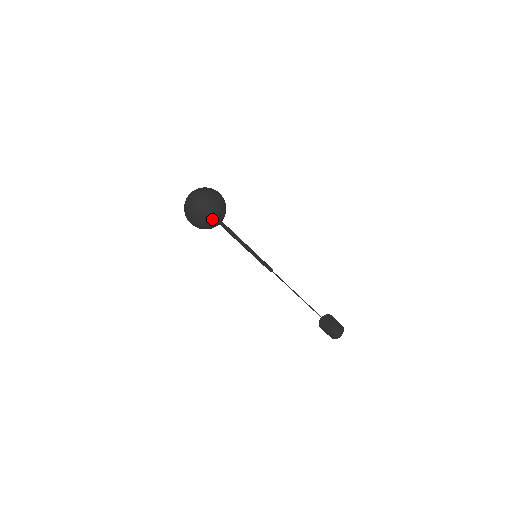
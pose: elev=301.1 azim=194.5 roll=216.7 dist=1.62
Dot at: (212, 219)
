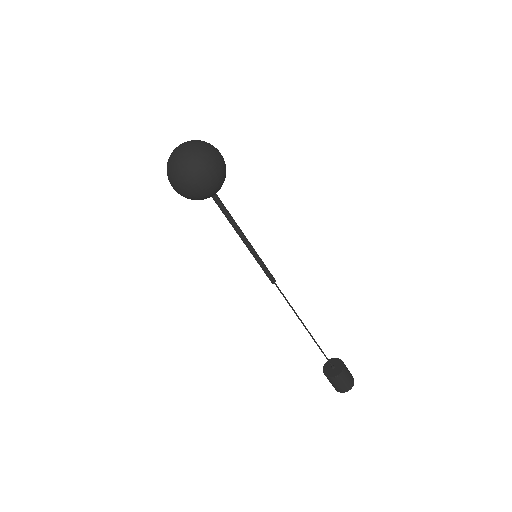
Dot at: (184, 191)
